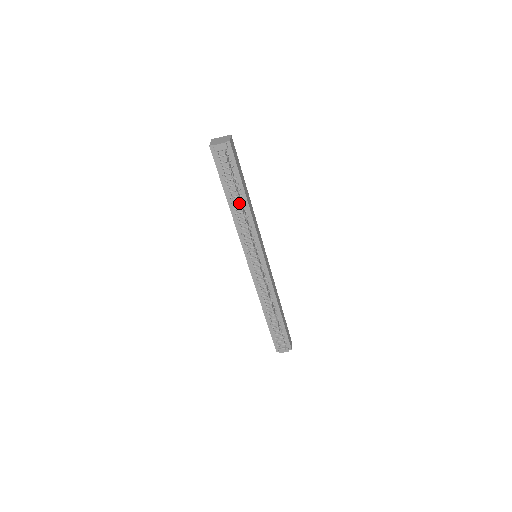
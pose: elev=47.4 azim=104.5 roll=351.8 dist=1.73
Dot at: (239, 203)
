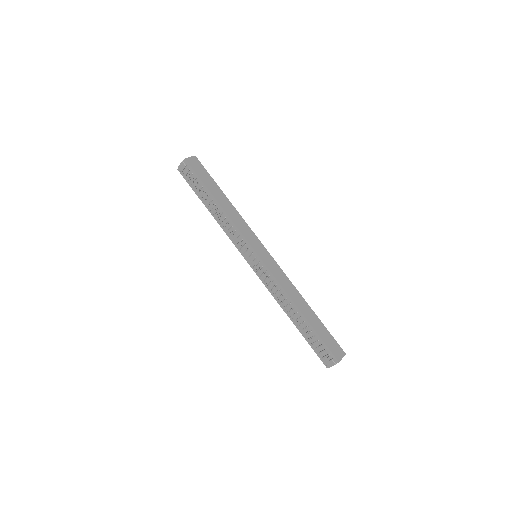
Dot at: (215, 208)
